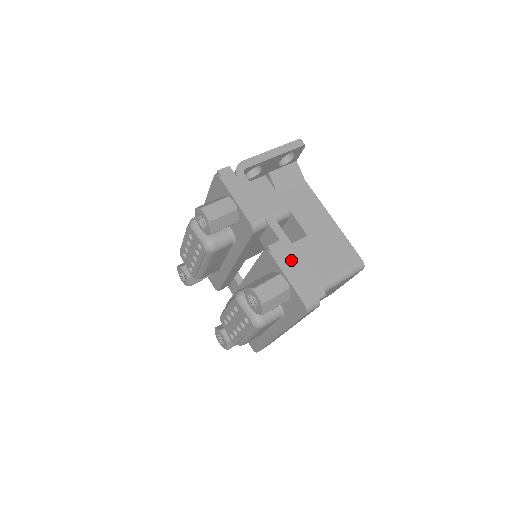
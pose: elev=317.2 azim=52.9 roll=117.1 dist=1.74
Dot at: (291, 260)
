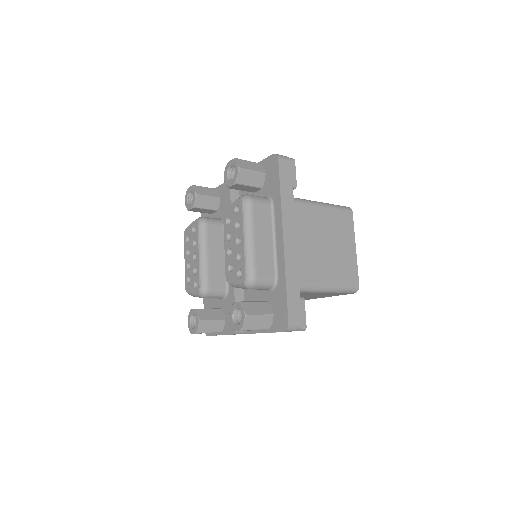
Dot at: occluded
